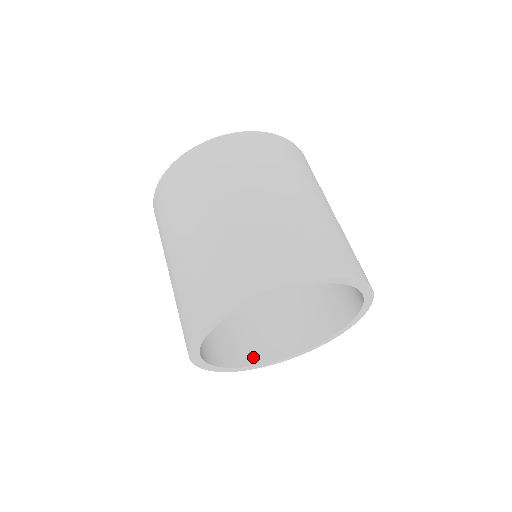
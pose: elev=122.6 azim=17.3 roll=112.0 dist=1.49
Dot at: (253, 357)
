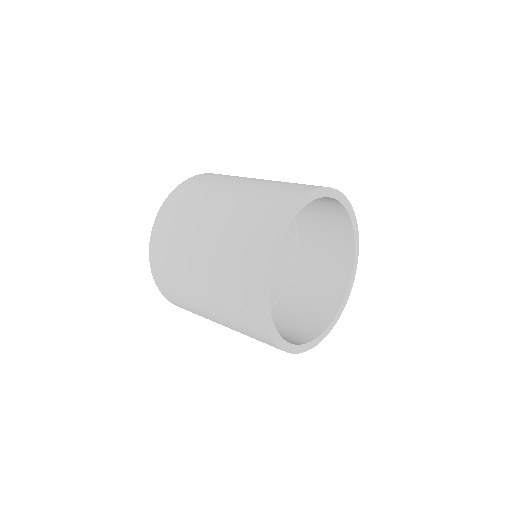
Dot at: occluded
